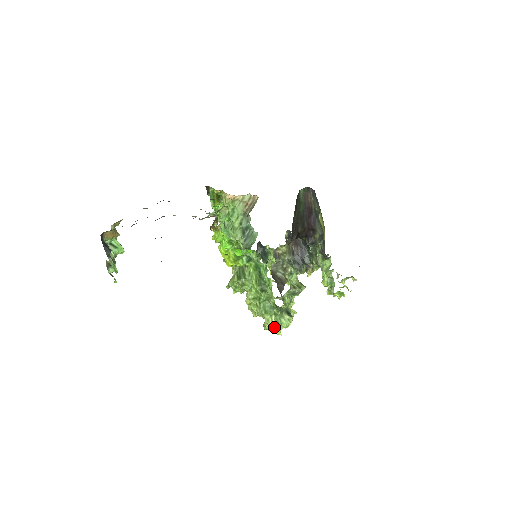
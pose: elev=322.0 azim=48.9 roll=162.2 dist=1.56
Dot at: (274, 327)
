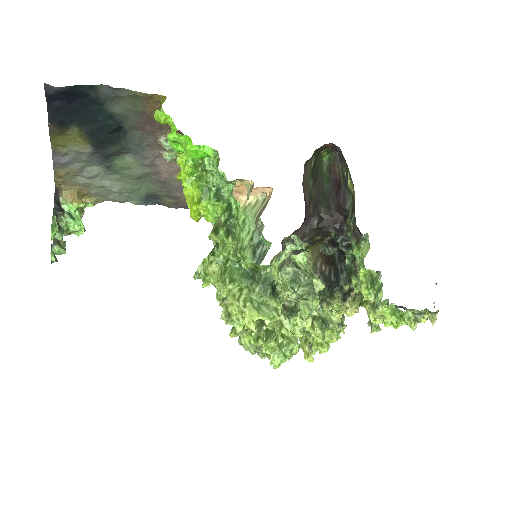
Dot at: (241, 306)
